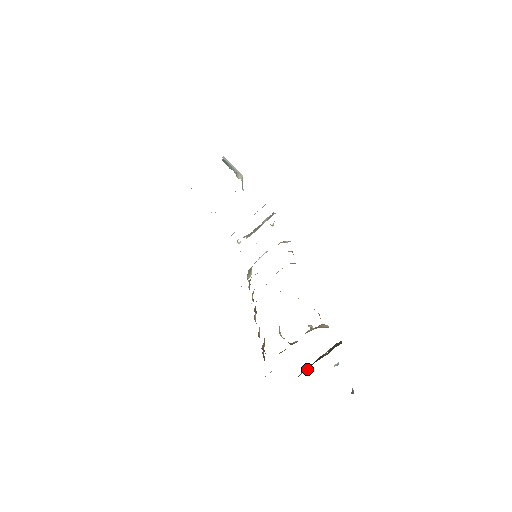
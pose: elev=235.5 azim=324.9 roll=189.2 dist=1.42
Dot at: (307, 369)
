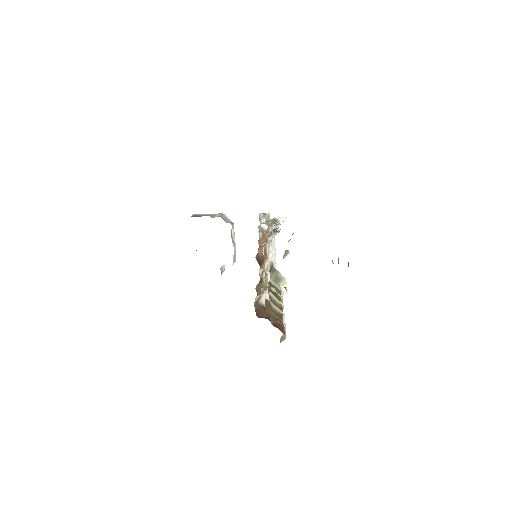
Dot at: occluded
